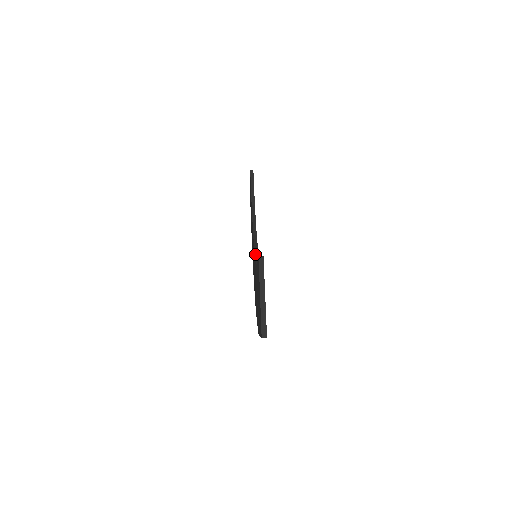
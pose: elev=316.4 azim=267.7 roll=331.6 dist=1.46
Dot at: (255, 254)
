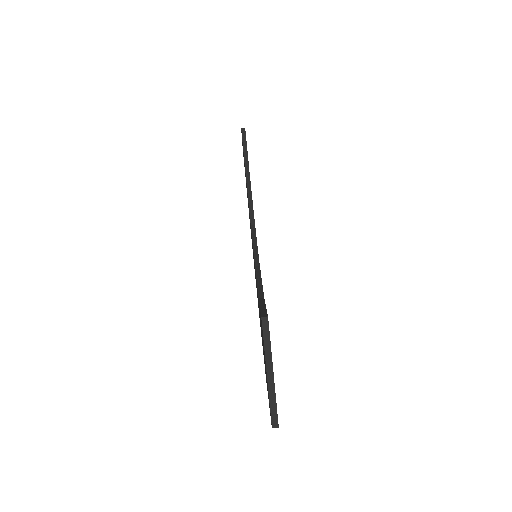
Dot at: (255, 262)
